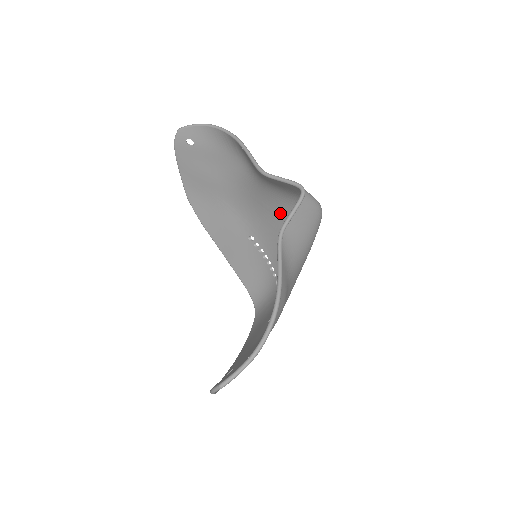
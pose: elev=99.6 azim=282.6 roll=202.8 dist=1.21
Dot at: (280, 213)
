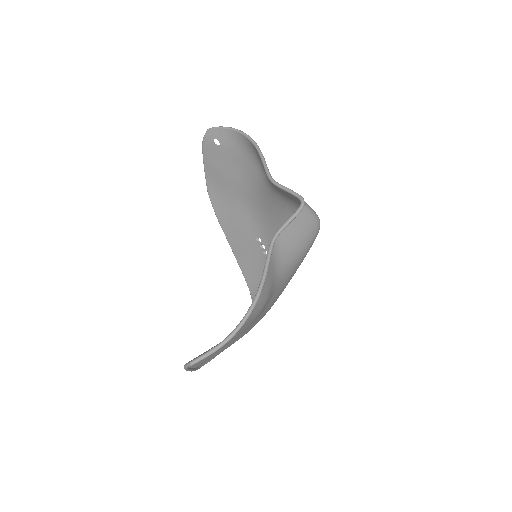
Dot at: (286, 220)
